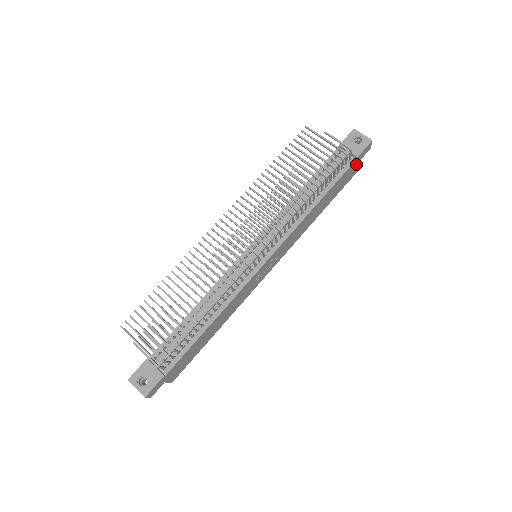
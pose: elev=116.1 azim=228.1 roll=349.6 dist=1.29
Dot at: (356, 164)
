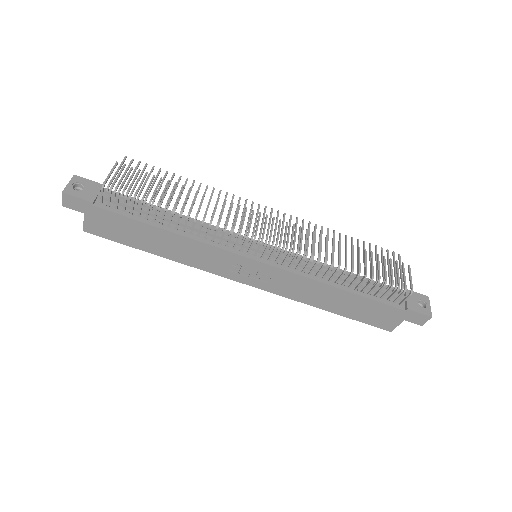
Dot at: (399, 317)
